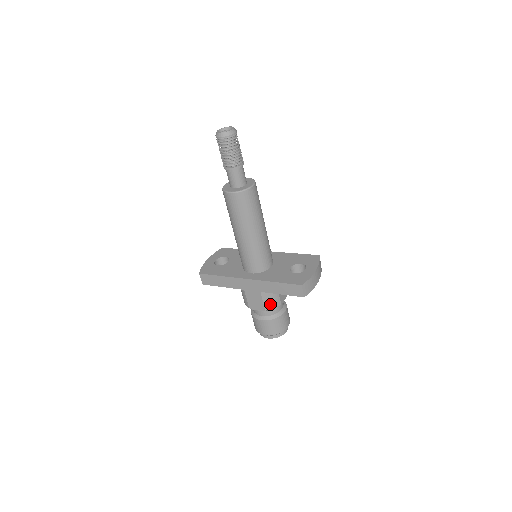
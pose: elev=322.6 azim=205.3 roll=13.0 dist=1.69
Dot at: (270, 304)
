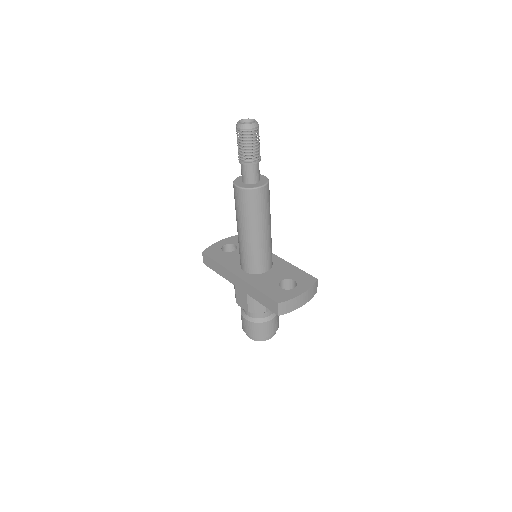
Dot at: (254, 308)
